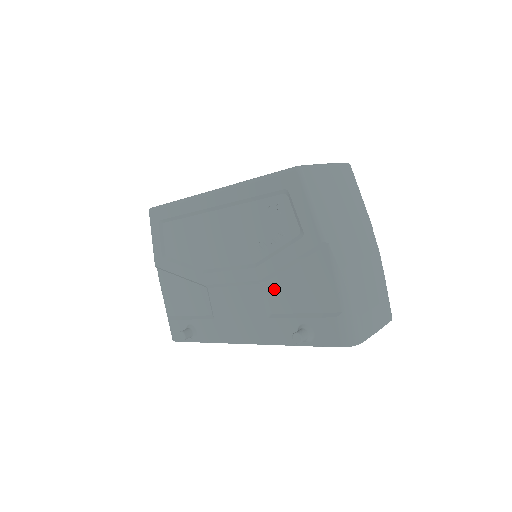
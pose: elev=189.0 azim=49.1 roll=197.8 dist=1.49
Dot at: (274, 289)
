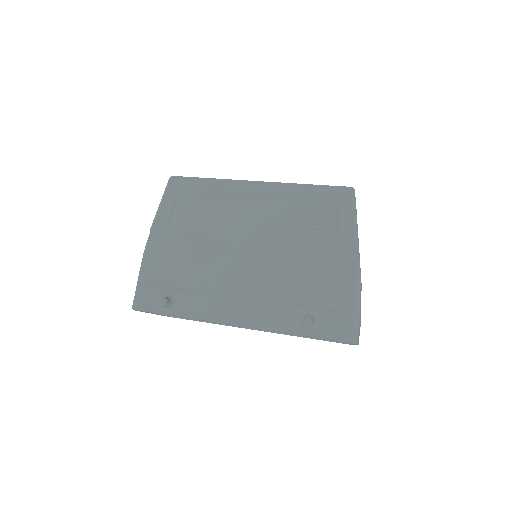
Dot at: (289, 279)
